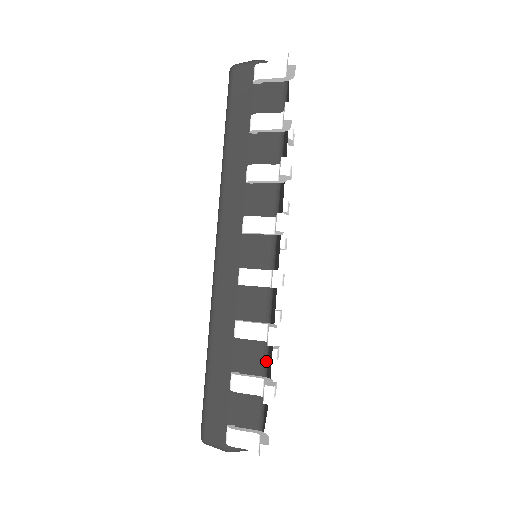
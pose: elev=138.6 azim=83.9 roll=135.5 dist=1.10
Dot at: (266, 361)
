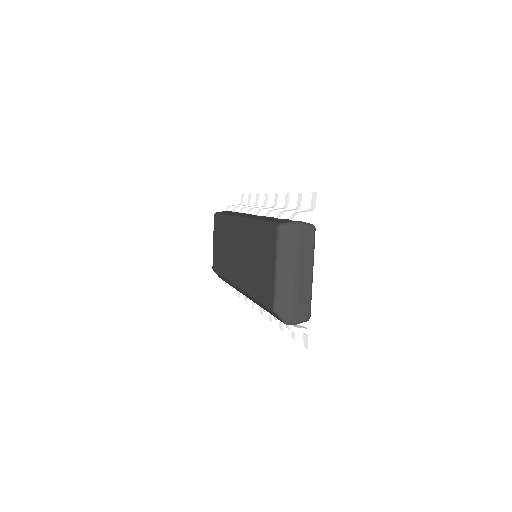
Dot at: occluded
